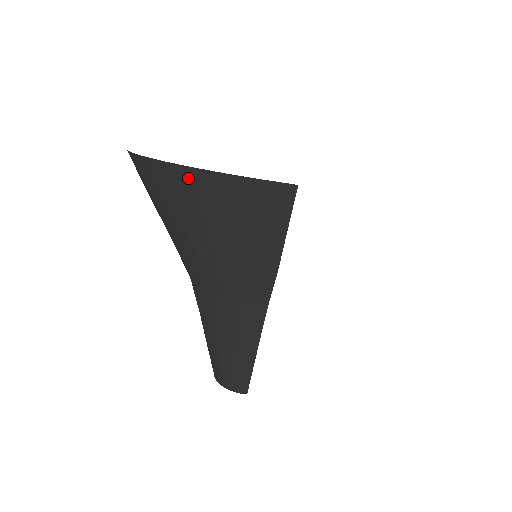
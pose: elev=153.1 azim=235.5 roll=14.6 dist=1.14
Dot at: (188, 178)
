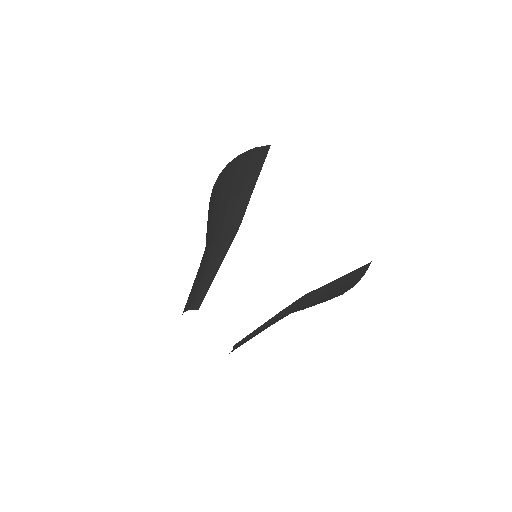
Dot at: (225, 171)
